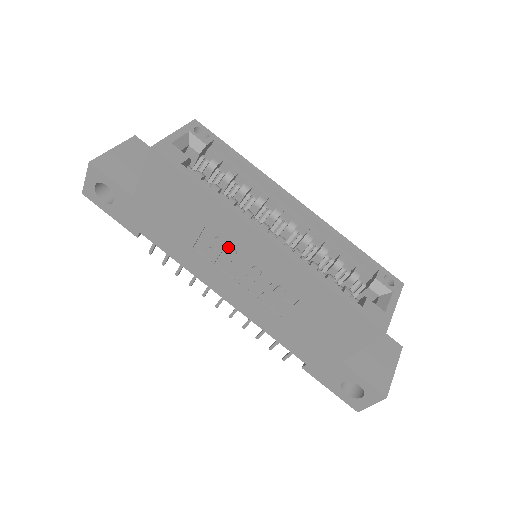
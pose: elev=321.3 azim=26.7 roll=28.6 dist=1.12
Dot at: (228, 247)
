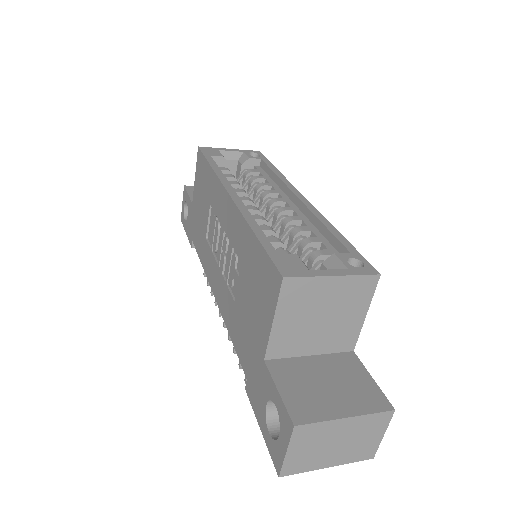
Dot at: (216, 222)
